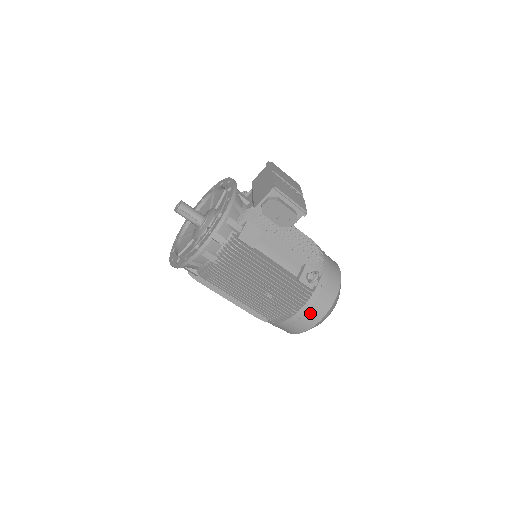
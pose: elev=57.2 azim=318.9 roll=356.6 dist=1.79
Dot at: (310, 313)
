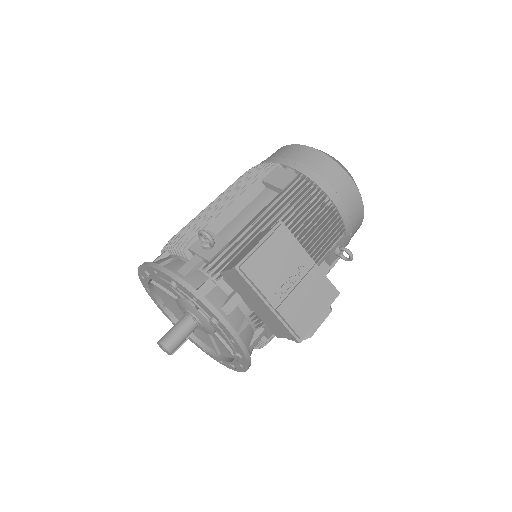
Dot at: occluded
